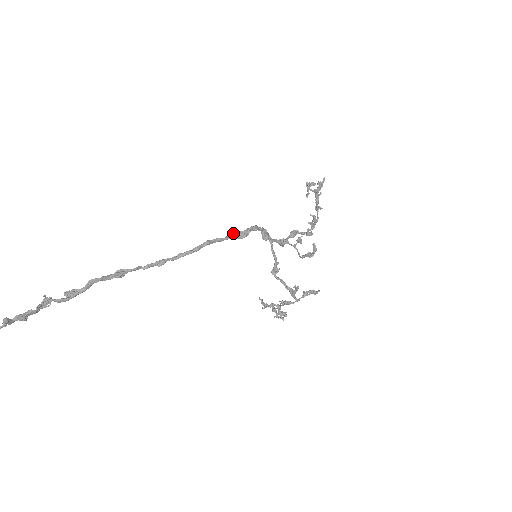
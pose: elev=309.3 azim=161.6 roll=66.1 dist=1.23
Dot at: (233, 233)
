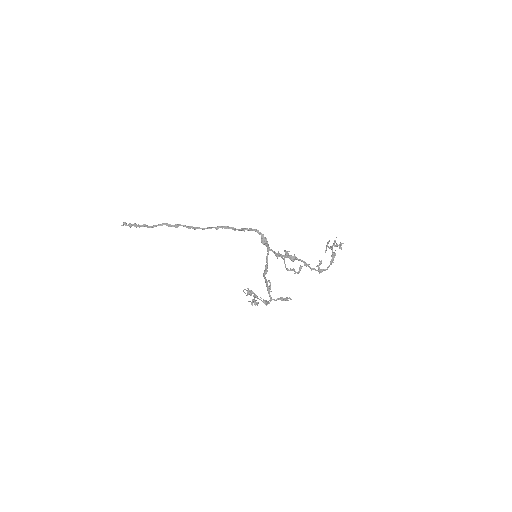
Dot at: (242, 228)
